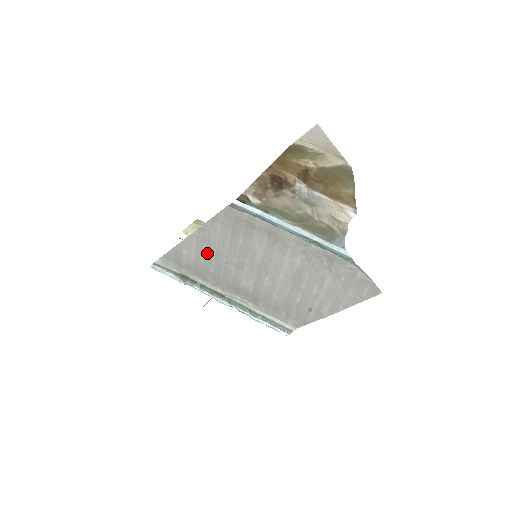
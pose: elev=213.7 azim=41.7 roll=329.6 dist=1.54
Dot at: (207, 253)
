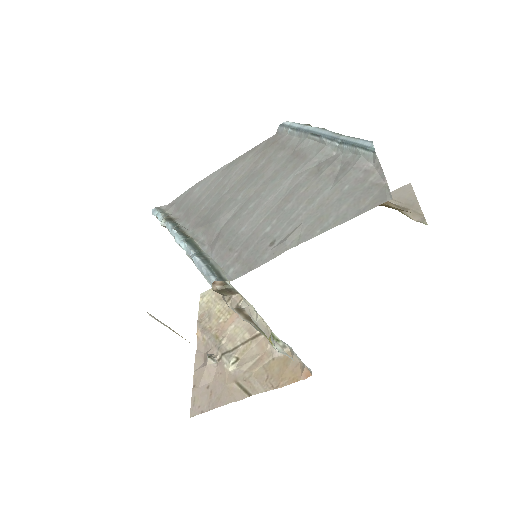
Dot at: (216, 187)
